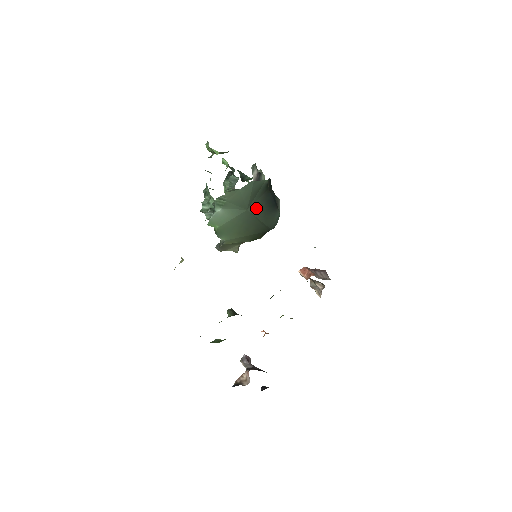
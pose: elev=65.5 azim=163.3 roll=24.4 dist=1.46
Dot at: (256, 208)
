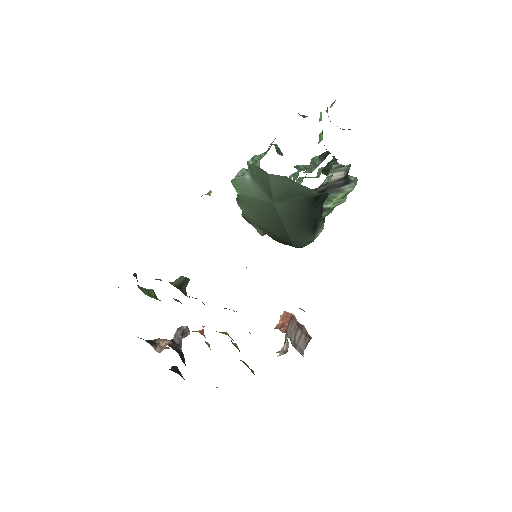
Dot at: (286, 210)
